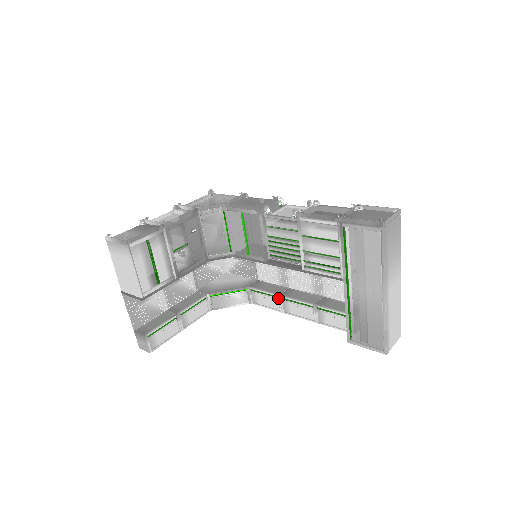
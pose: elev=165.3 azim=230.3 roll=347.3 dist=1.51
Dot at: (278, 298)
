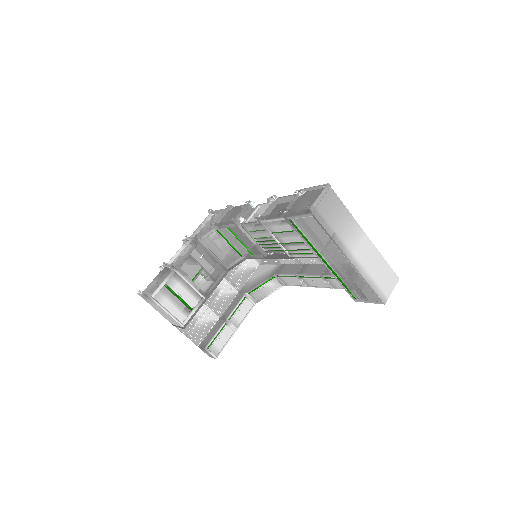
Dot at: (297, 277)
